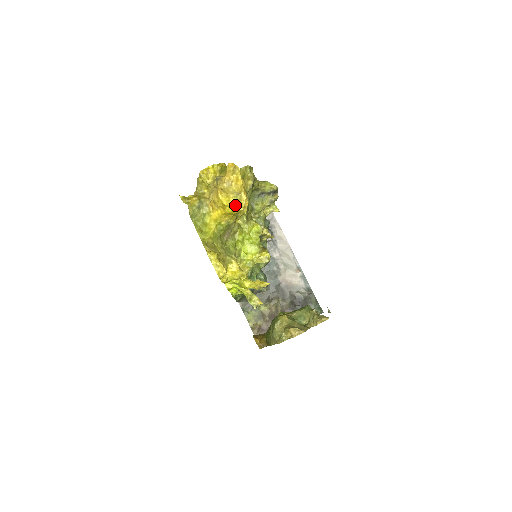
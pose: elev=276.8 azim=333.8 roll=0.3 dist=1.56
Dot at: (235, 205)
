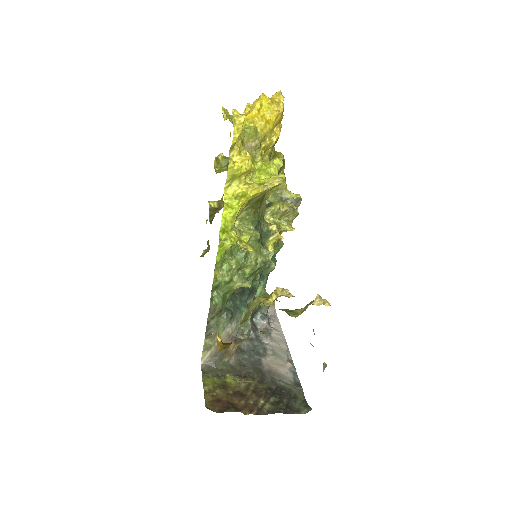
Dot at: (272, 106)
